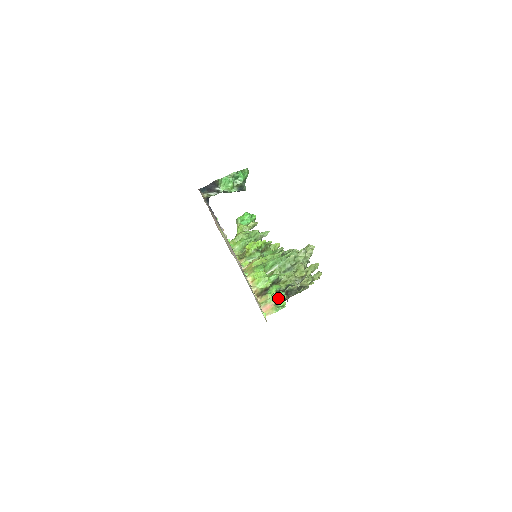
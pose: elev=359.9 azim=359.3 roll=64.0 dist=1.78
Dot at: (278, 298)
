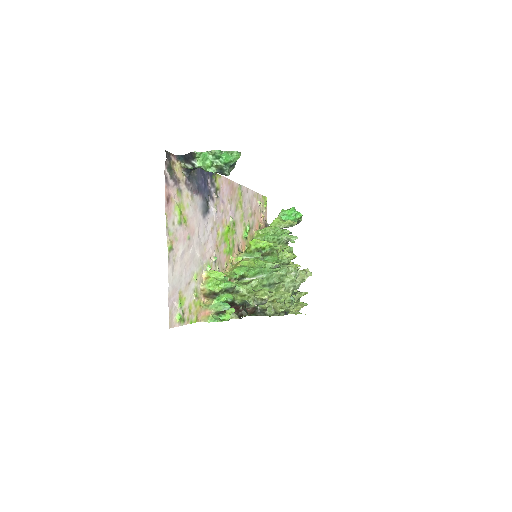
Dot at: (220, 309)
